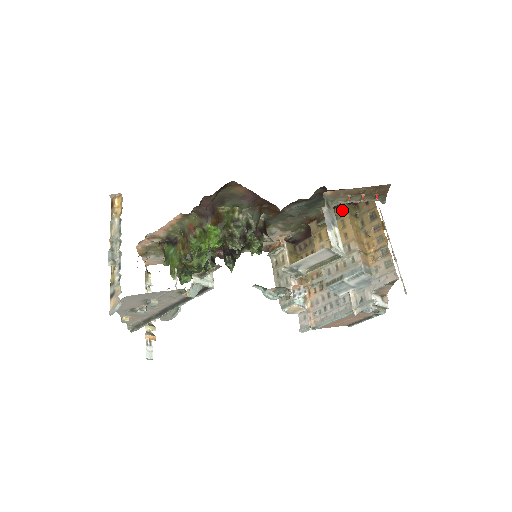
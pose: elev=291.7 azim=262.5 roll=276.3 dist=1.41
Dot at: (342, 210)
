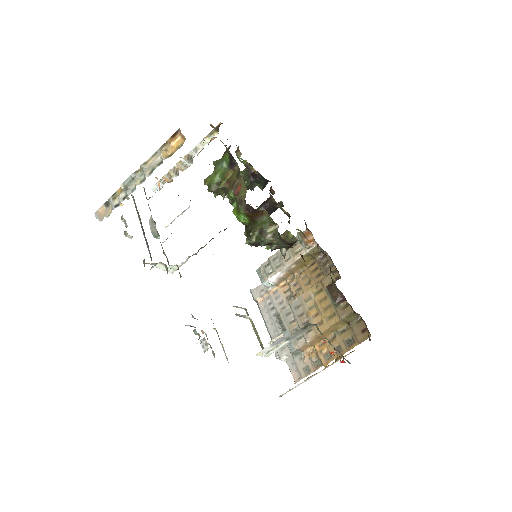
Dot at: (345, 311)
